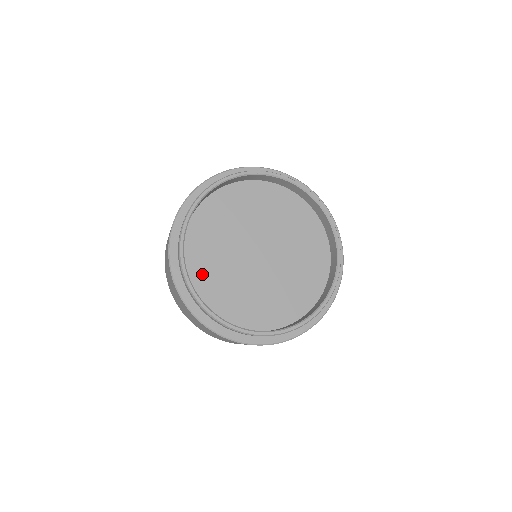
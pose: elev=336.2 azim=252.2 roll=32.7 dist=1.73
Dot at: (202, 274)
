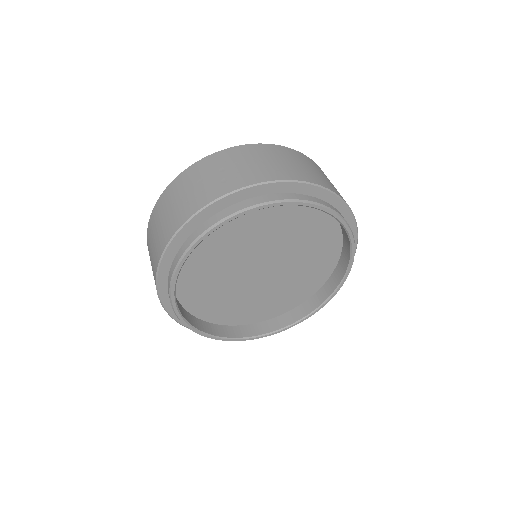
Dot at: (193, 292)
